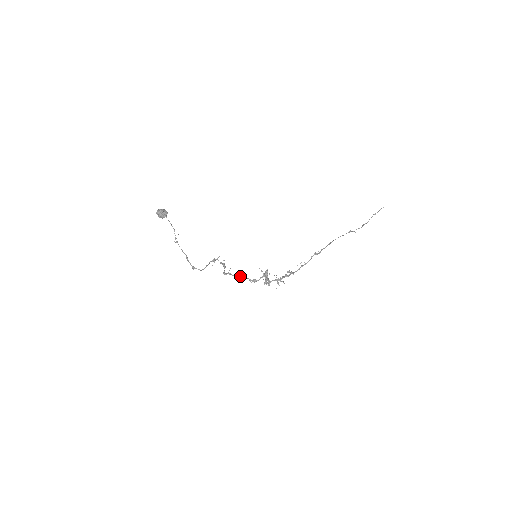
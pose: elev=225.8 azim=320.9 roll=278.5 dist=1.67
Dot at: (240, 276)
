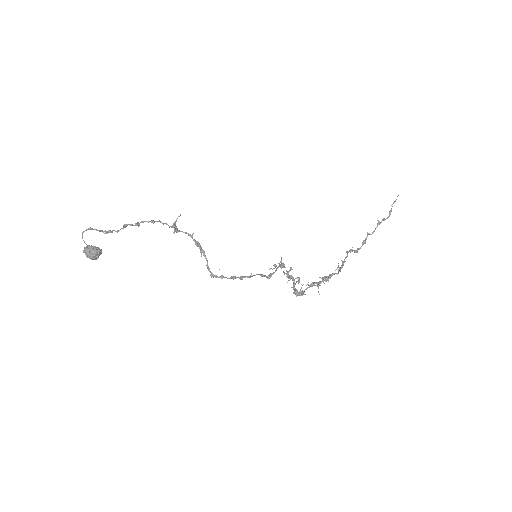
Dot at: (241, 276)
